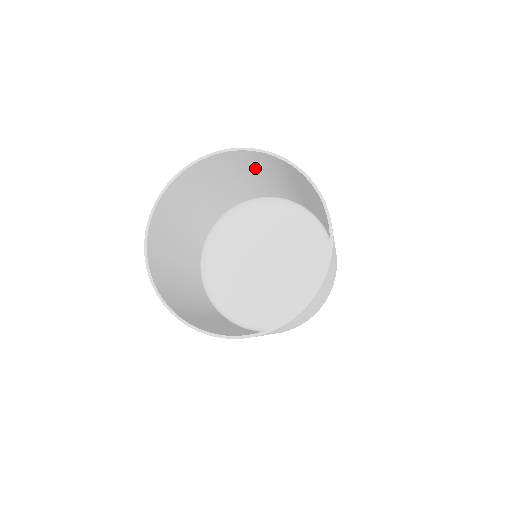
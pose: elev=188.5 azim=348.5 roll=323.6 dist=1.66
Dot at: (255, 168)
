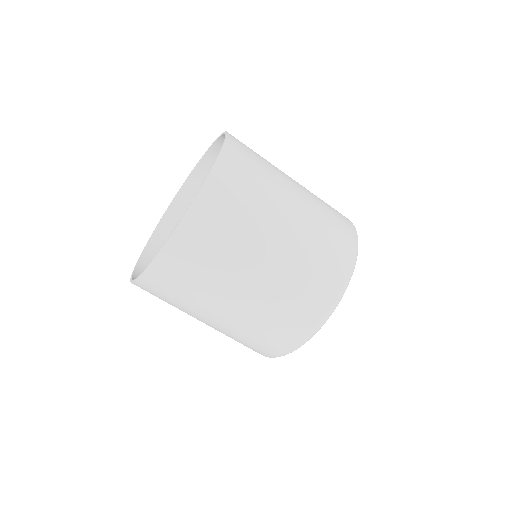
Dot at: occluded
